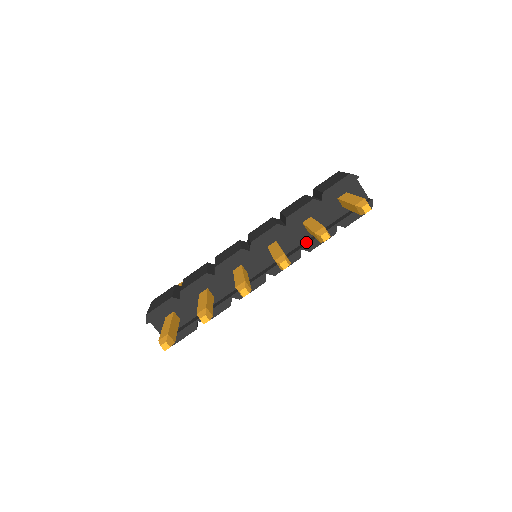
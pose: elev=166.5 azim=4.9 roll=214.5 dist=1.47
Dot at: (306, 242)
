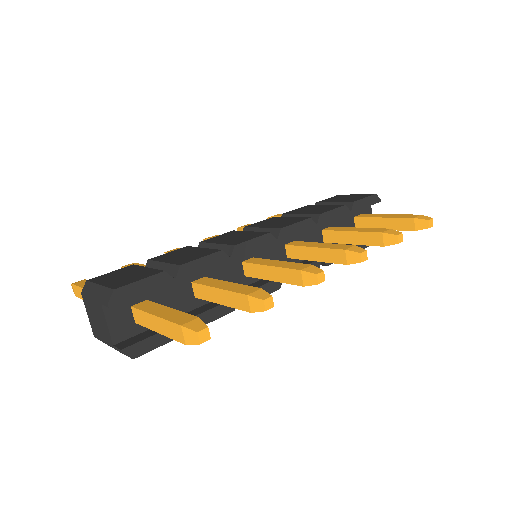
Dot at: occluded
